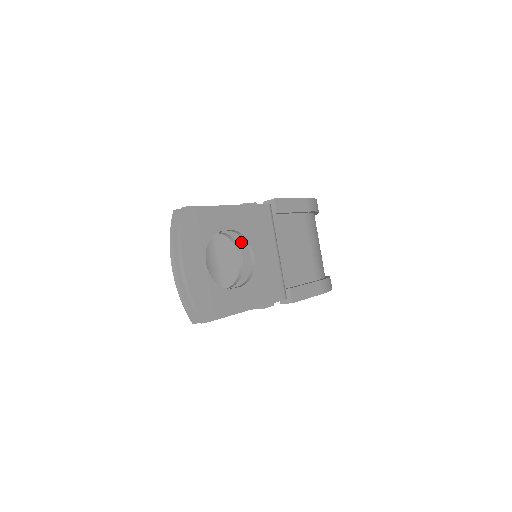
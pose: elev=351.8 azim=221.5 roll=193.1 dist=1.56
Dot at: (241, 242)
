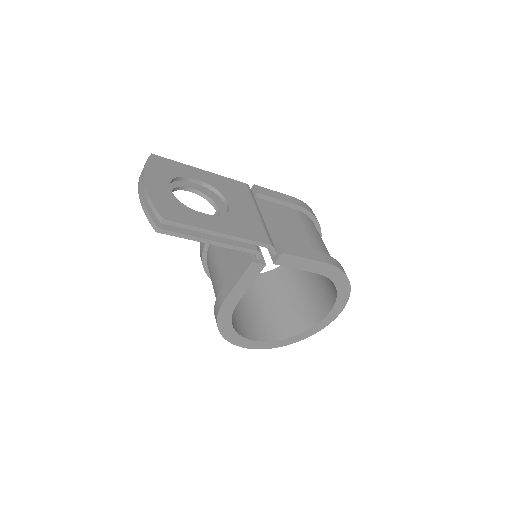
Dot at: (218, 202)
